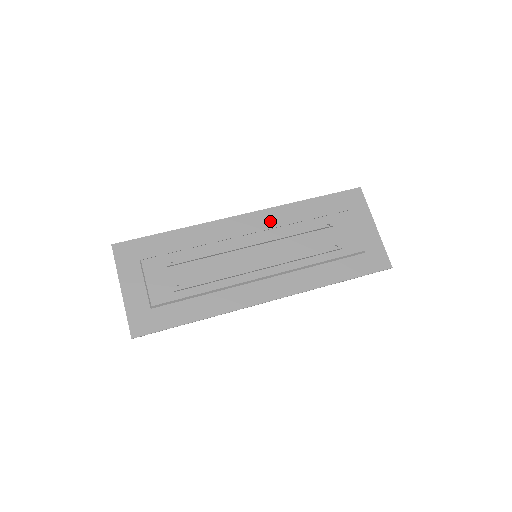
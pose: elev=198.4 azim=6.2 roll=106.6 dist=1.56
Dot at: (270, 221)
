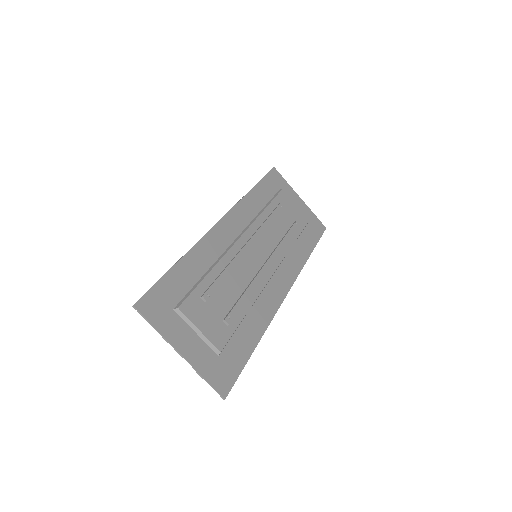
Dot at: (243, 218)
